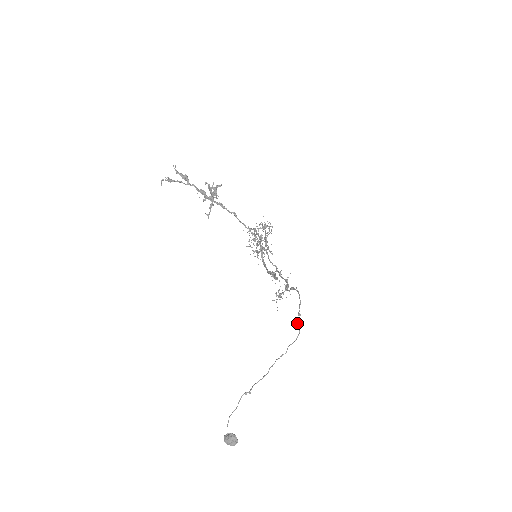
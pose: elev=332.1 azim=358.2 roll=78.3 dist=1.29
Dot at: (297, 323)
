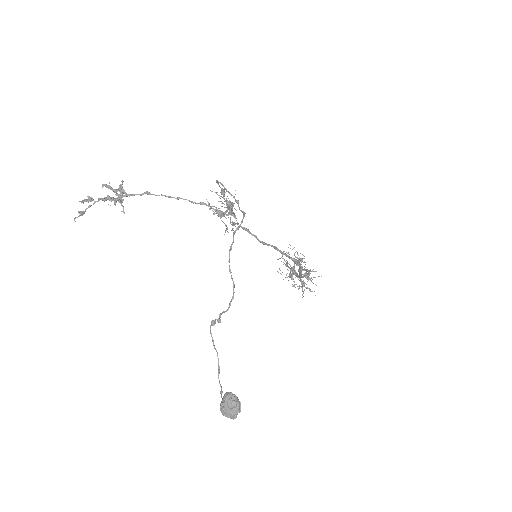
Dot at: occluded
